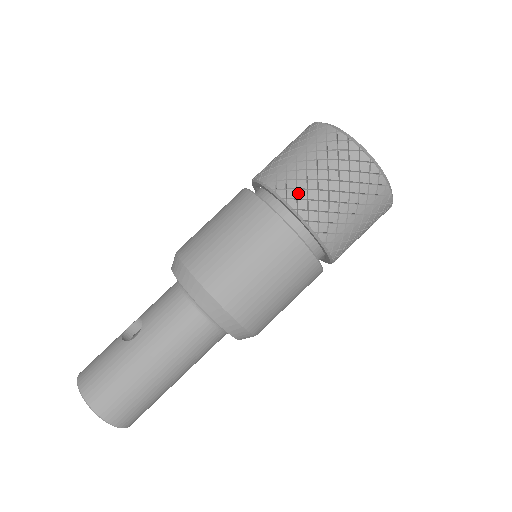
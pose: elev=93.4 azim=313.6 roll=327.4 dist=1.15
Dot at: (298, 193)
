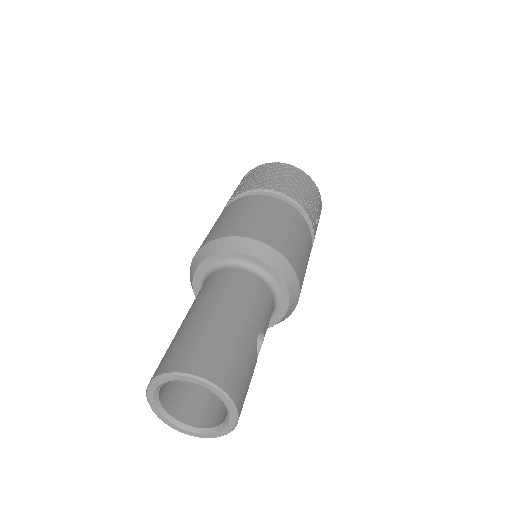
Dot at: (235, 194)
